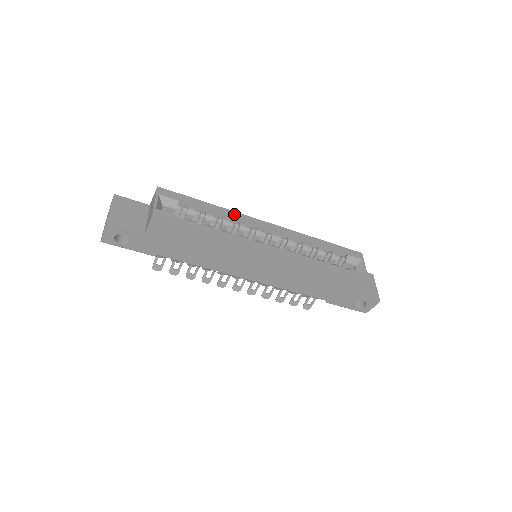
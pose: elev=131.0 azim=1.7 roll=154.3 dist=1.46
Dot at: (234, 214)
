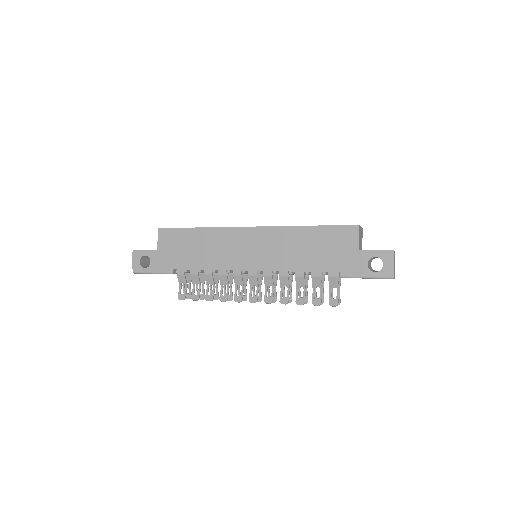
Dot at: occluded
